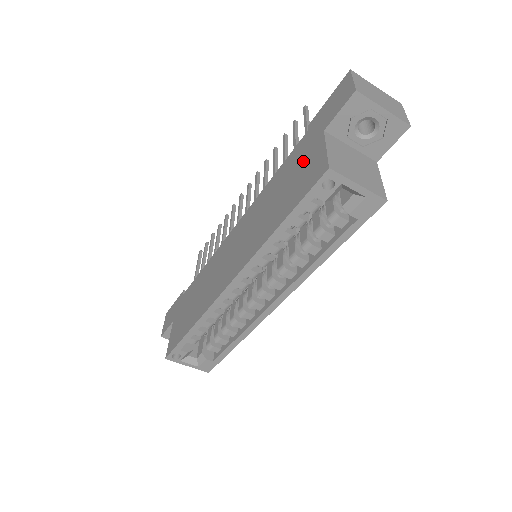
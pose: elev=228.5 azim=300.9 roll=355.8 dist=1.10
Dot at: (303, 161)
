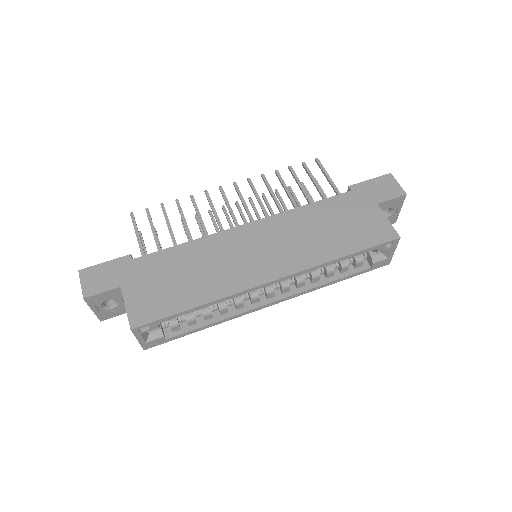
Dot at: (358, 215)
